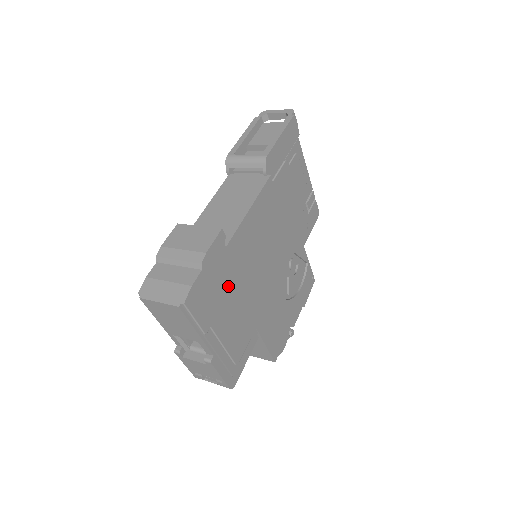
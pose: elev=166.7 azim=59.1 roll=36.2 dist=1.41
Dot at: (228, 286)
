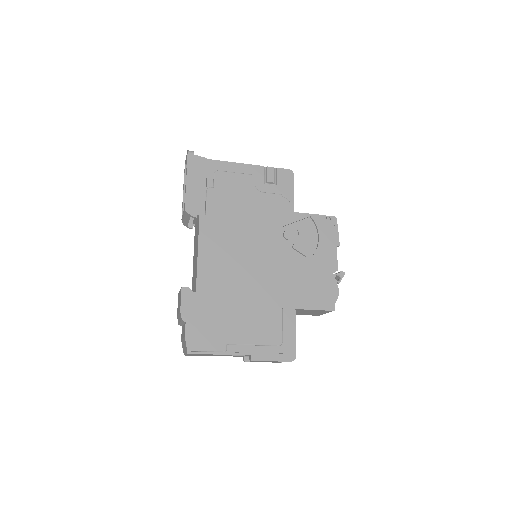
Dot at: (221, 310)
